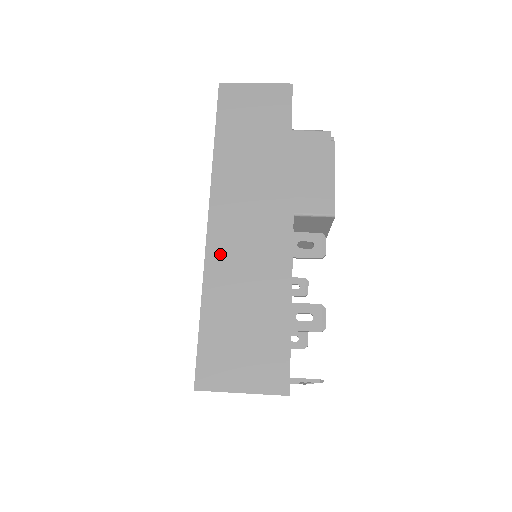
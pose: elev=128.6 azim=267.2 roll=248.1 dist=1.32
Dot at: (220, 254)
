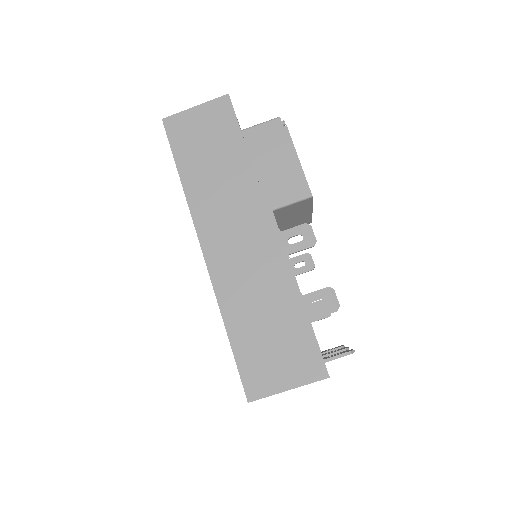
Dot at: (224, 278)
